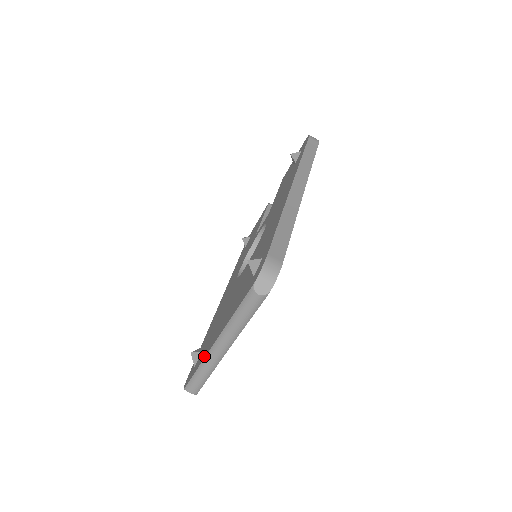
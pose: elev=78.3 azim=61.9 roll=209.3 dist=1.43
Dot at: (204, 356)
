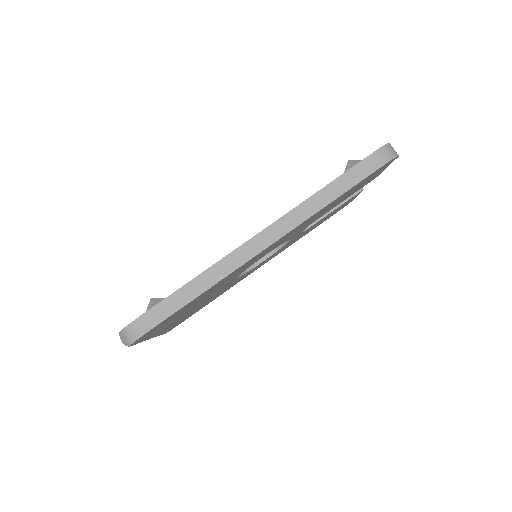
Dot at: occluded
